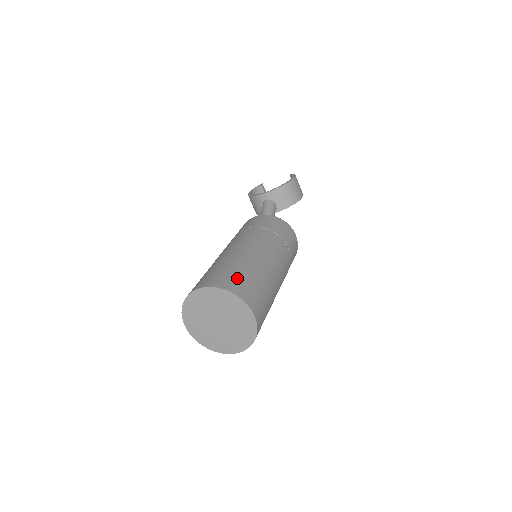
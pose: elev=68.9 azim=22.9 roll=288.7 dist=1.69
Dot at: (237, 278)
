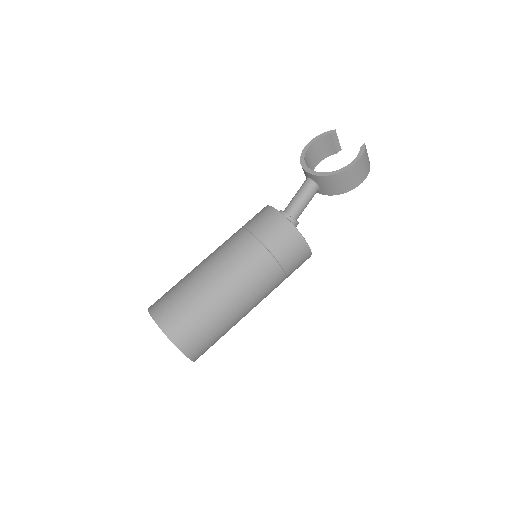
Dot at: (185, 322)
